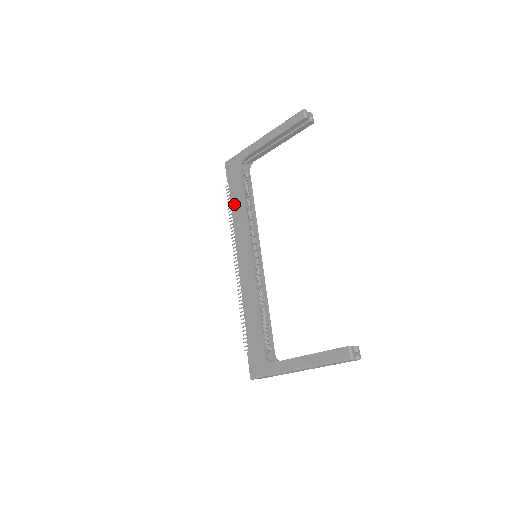
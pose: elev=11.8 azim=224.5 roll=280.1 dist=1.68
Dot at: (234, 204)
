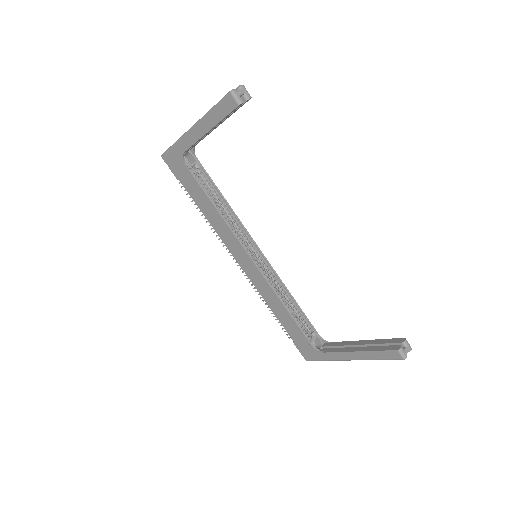
Dot at: (201, 207)
